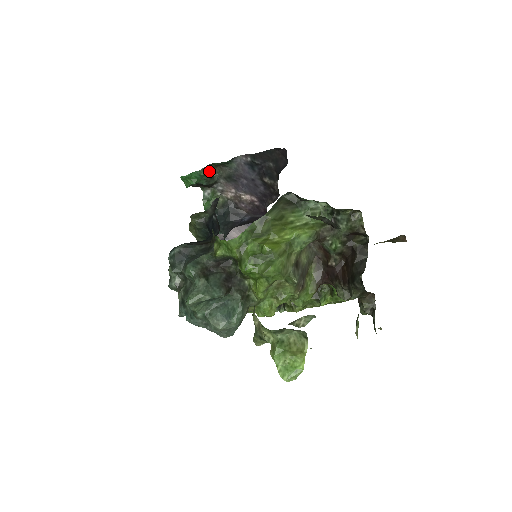
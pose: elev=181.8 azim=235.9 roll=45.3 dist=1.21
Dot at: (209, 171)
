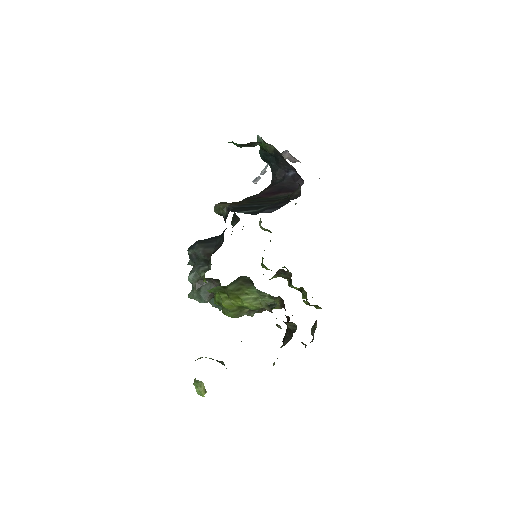
Dot at: (246, 145)
